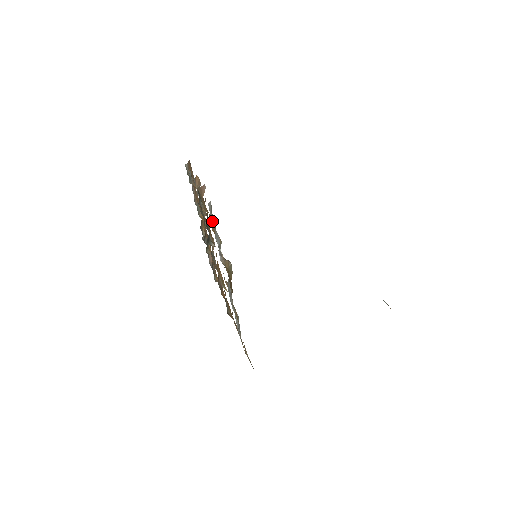
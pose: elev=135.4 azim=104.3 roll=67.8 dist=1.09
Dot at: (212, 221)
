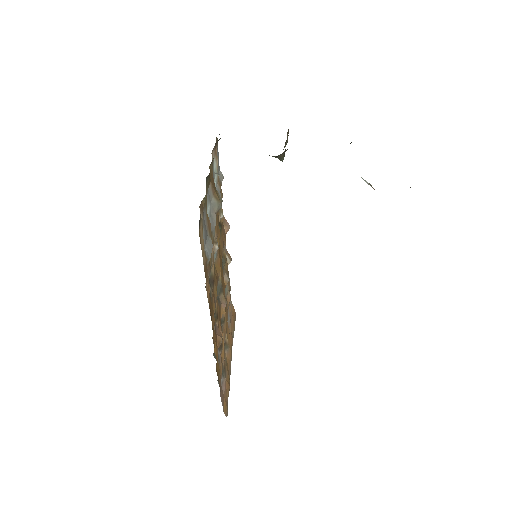
Dot at: (219, 179)
